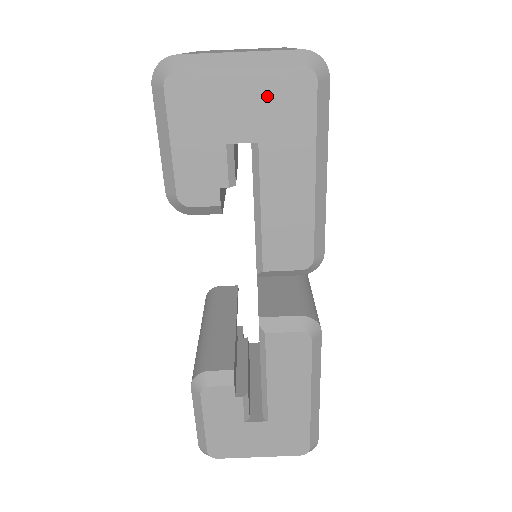
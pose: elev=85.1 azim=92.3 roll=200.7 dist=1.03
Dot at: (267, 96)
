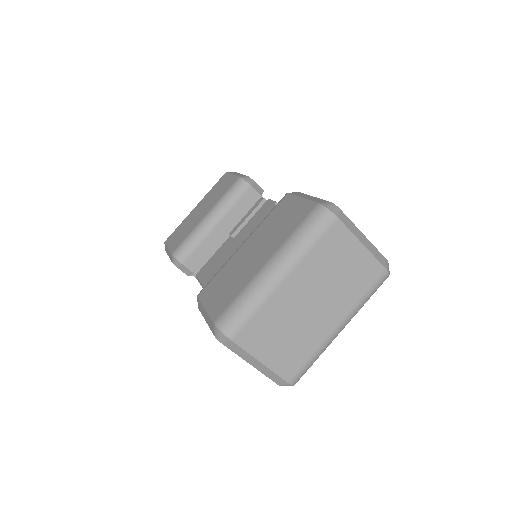
Dot at: occluded
